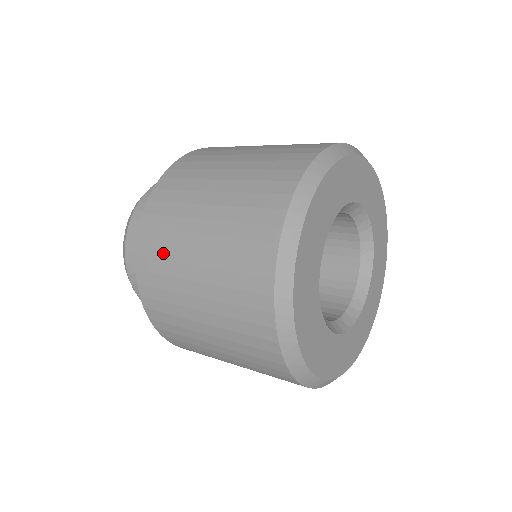
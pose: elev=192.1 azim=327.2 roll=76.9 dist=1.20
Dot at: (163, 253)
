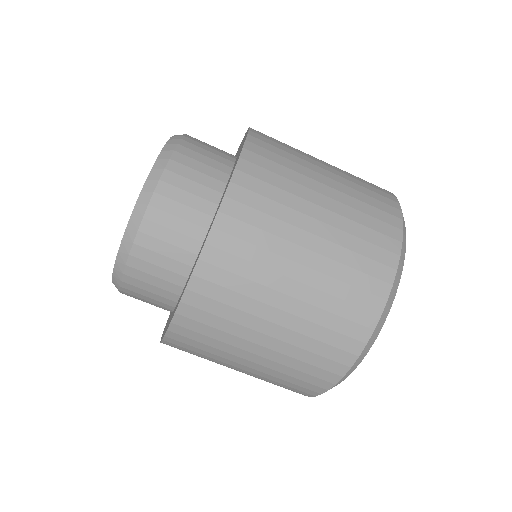
Dot at: (281, 170)
